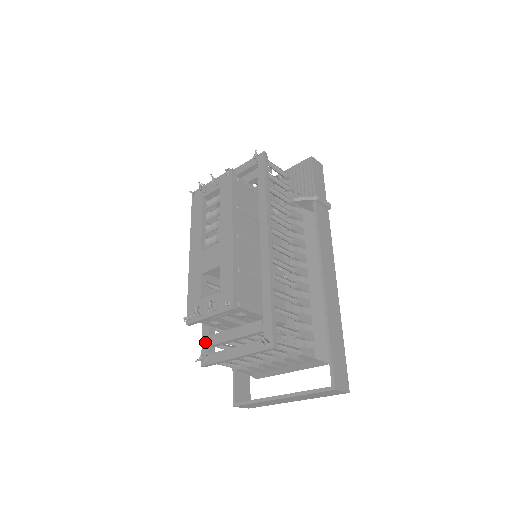
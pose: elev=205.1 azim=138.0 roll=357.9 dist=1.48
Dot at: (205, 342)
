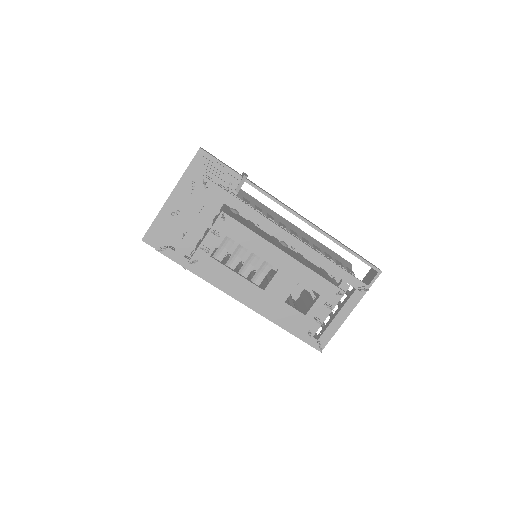
Dot at: (306, 338)
